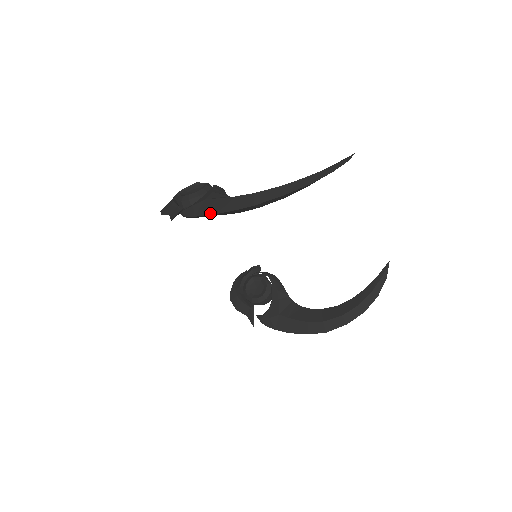
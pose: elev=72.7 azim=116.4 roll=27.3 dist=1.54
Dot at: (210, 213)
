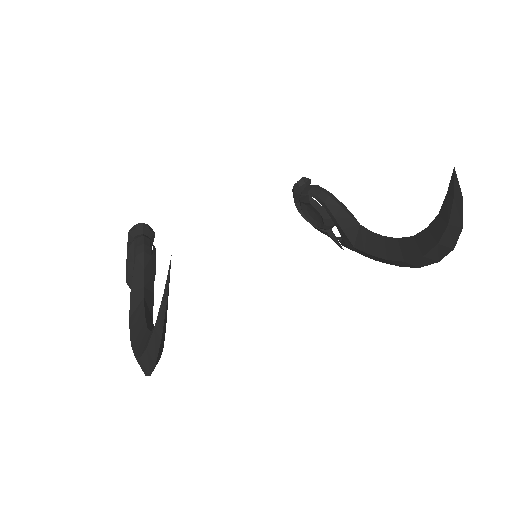
Dot at: occluded
